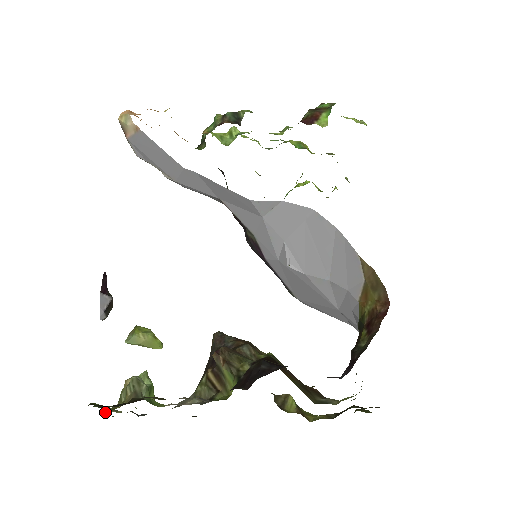
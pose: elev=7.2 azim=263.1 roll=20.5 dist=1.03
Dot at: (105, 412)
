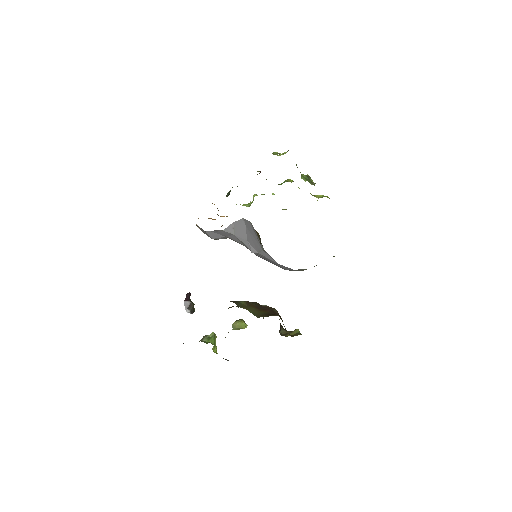
Dot at: occluded
